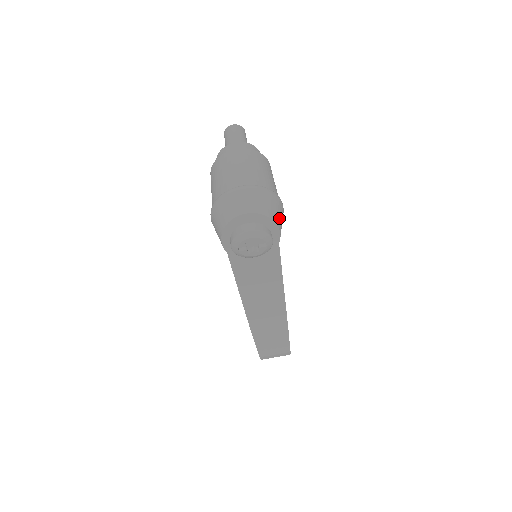
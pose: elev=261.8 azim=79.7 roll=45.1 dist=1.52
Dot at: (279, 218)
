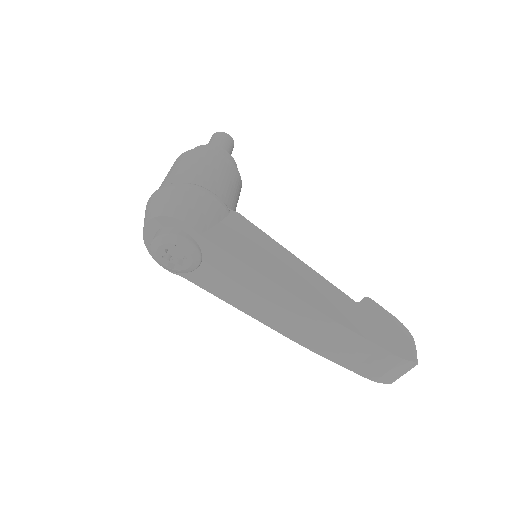
Dot at: (181, 207)
